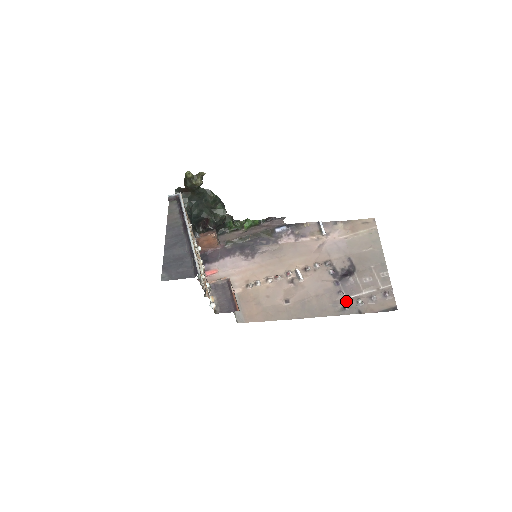
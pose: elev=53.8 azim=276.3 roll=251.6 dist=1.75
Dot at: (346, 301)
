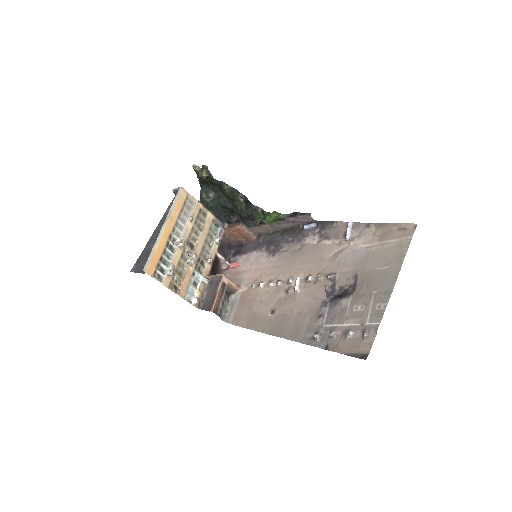
Dot at: (321, 329)
